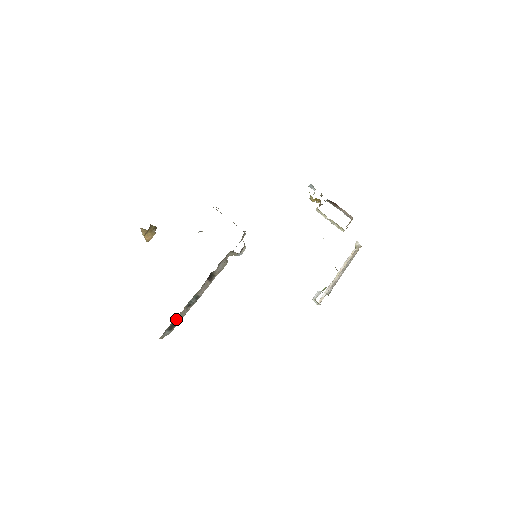
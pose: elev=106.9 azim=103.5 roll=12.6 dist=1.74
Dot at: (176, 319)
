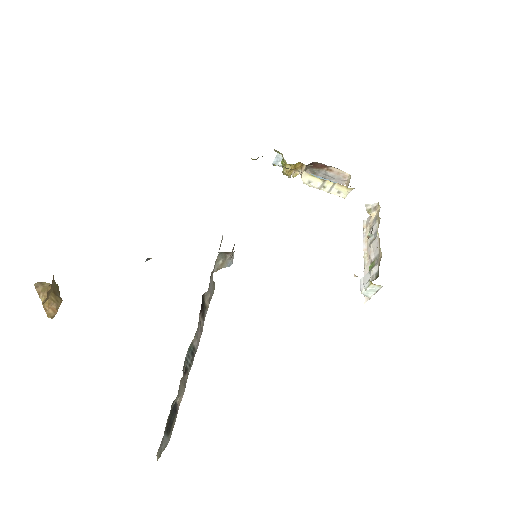
Dot at: (175, 399)
